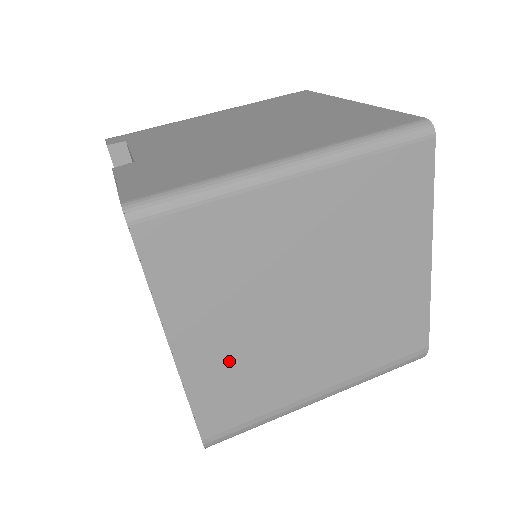
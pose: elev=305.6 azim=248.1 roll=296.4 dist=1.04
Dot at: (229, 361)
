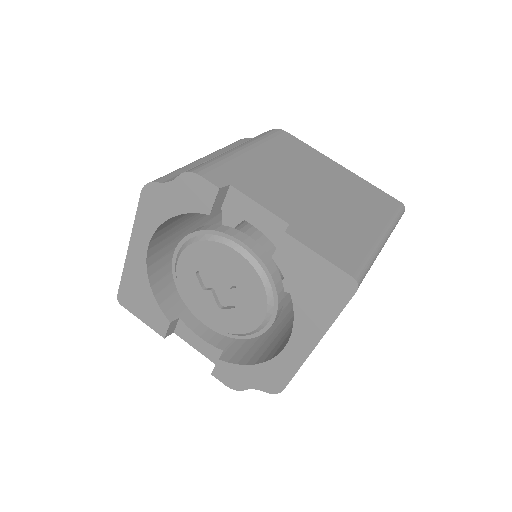
Dot at: occluded
